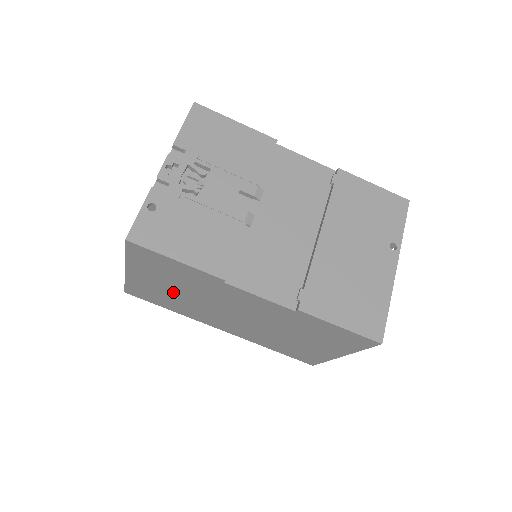
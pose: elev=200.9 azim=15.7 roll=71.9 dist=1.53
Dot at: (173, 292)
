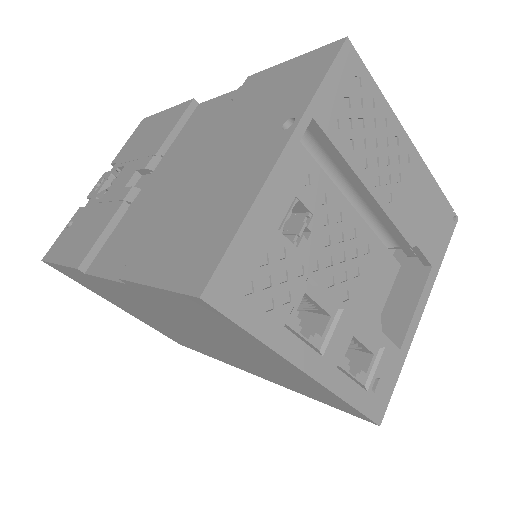
Dot at: (151, 320)
